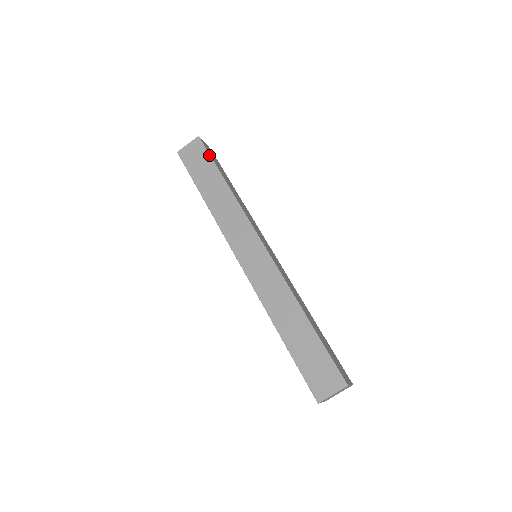
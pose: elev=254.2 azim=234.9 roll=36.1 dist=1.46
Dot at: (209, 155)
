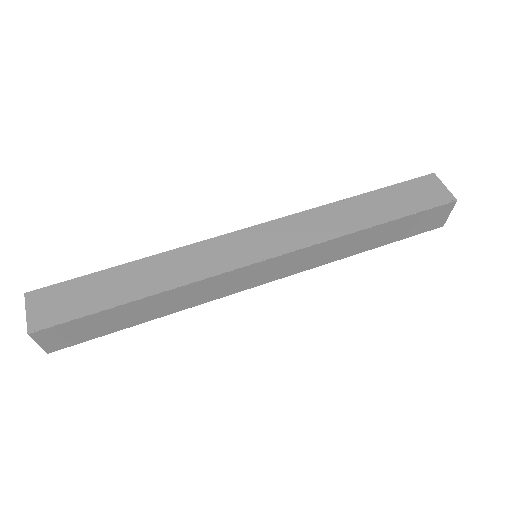
Dot at: (78, 320)
